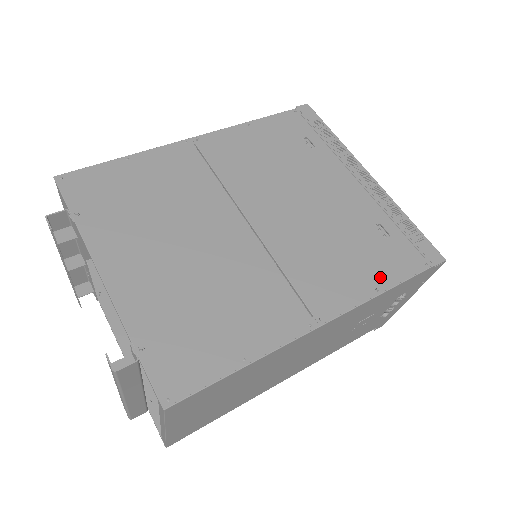
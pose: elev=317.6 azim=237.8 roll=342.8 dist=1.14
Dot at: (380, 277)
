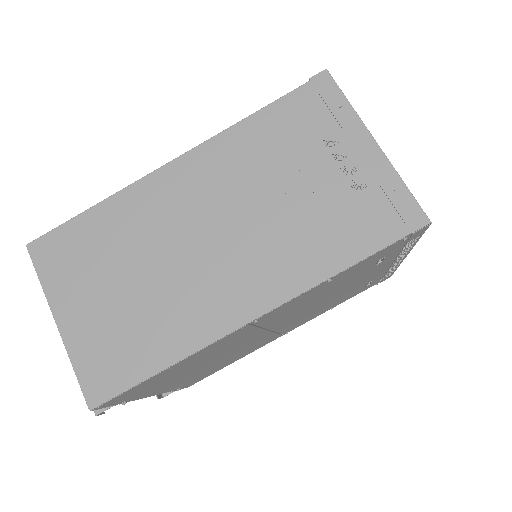
Dot at: occluded
